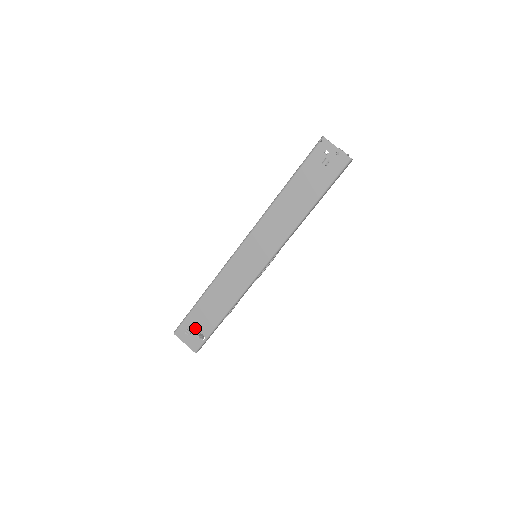
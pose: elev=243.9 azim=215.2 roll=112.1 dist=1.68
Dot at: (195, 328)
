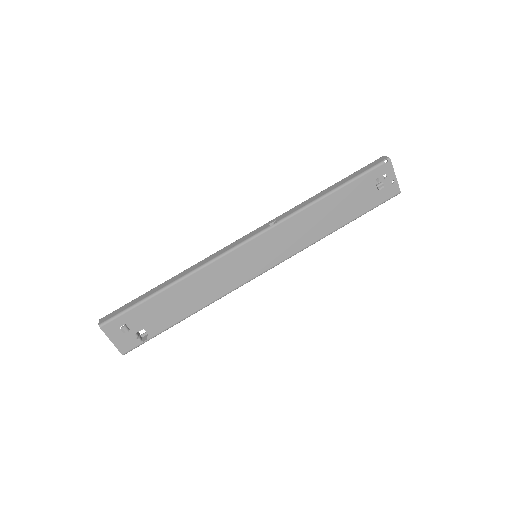
Dot at: (138, 325)
